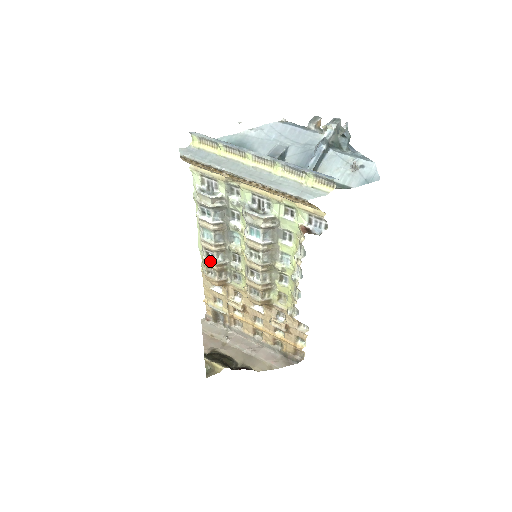
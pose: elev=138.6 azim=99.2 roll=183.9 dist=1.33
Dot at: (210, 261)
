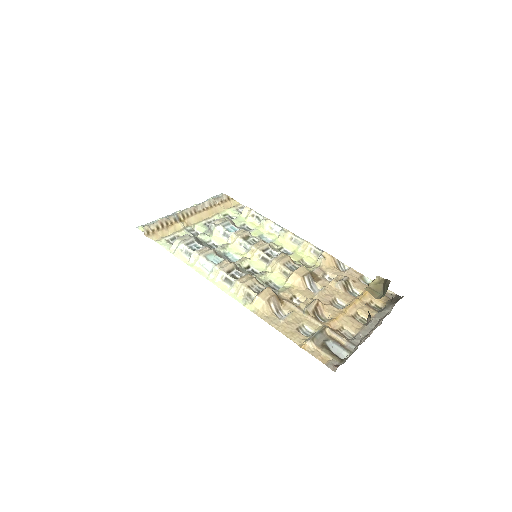
Dot at: (242, 276)
